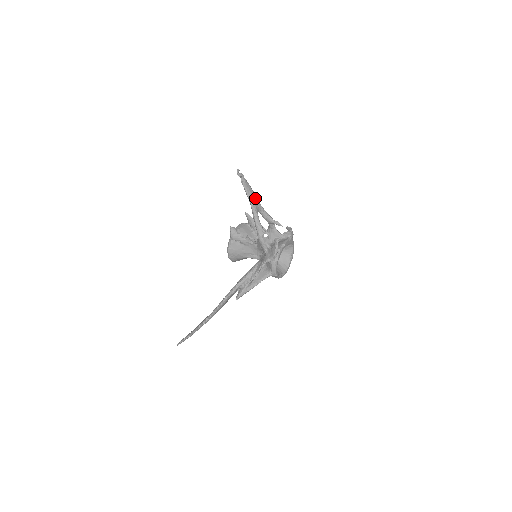
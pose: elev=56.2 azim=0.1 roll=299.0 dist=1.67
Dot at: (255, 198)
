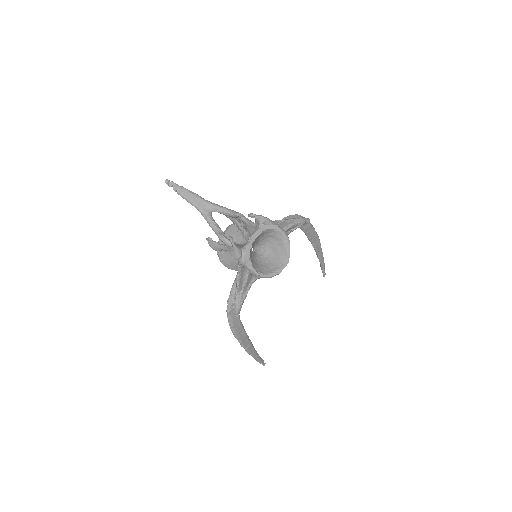
Dot at: (199, 200)
